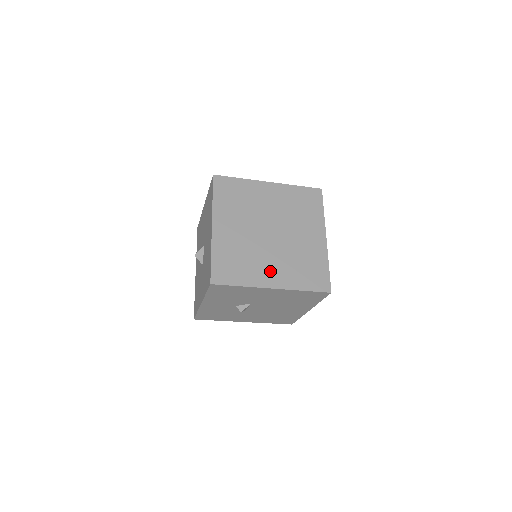
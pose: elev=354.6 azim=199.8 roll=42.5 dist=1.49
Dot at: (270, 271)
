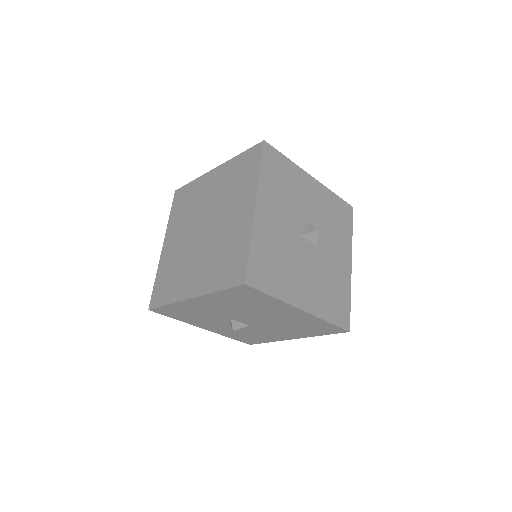
Dot at: (193, 277)
